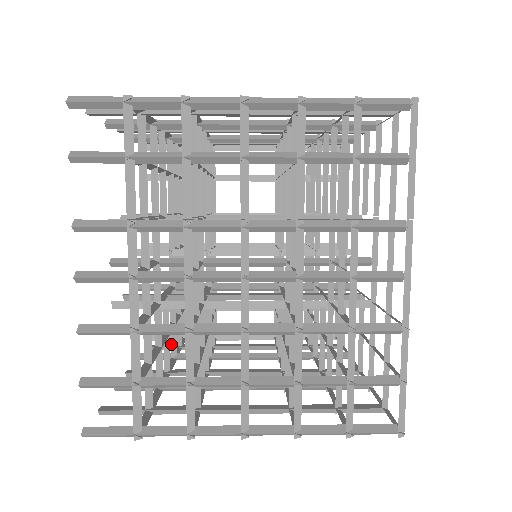
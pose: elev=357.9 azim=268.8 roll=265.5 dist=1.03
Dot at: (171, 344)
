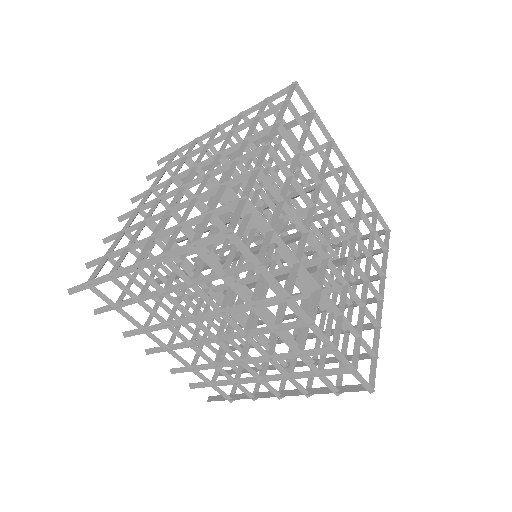
Dot at: (195, 355)
